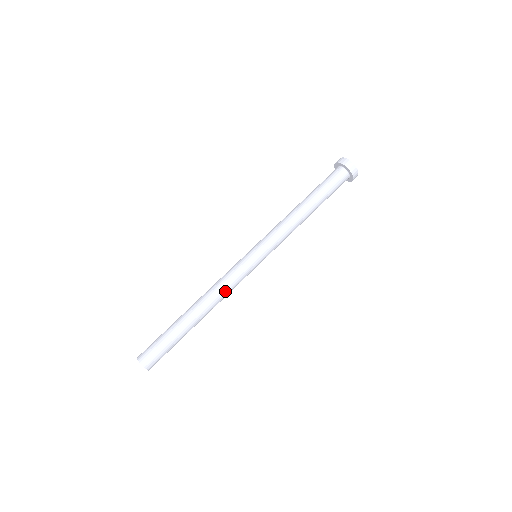
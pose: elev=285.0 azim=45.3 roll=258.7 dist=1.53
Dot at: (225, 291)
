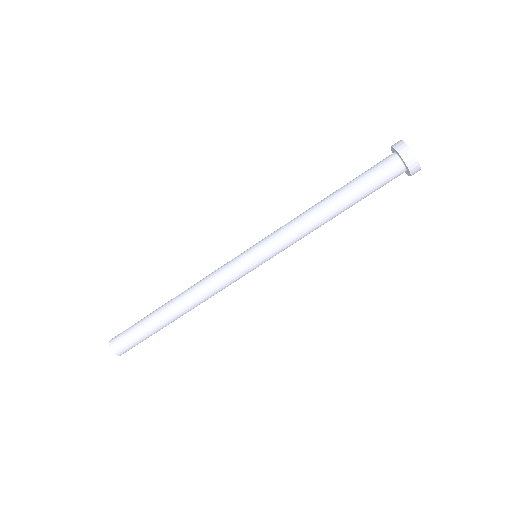
Dot at: (211, 294)
